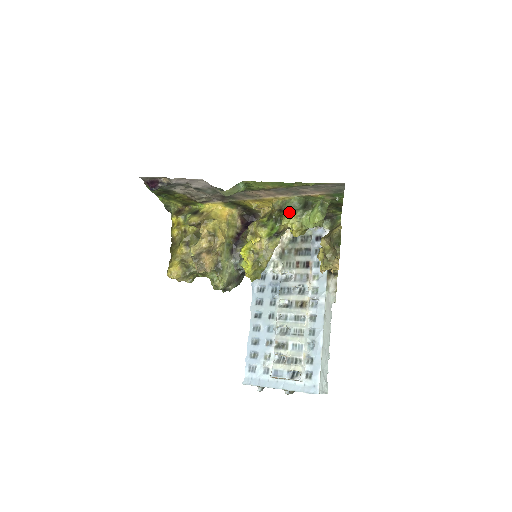
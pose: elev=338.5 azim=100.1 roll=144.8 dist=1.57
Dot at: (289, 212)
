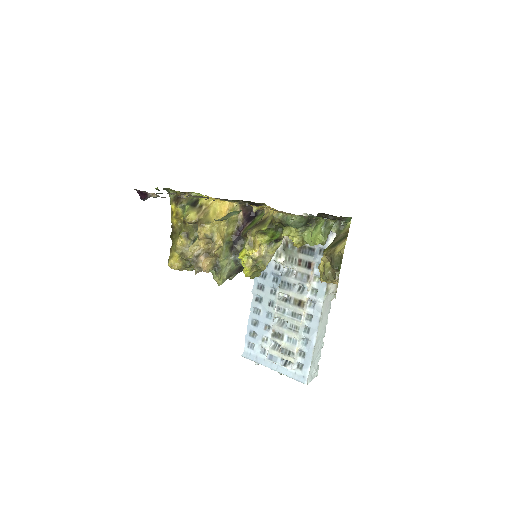
Dot at: occluded
